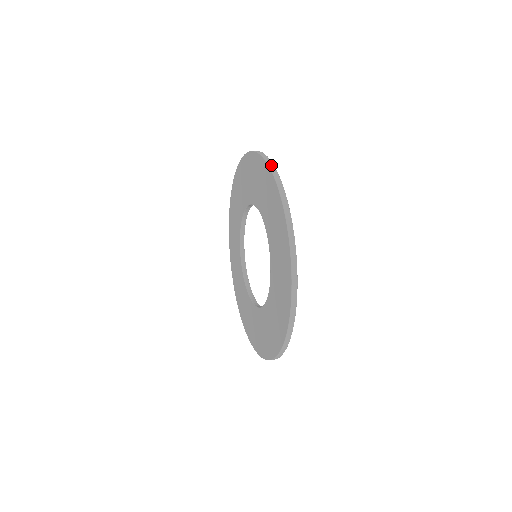
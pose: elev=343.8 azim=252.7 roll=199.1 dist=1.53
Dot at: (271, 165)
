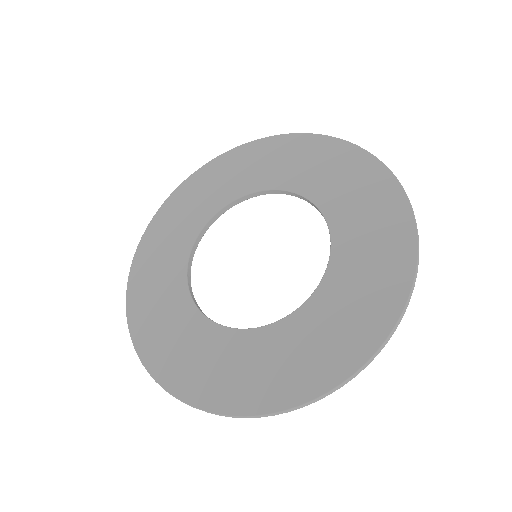
Dot at: (197, 172)
